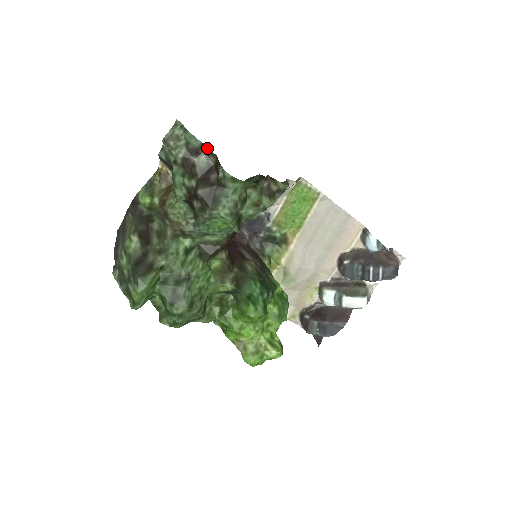
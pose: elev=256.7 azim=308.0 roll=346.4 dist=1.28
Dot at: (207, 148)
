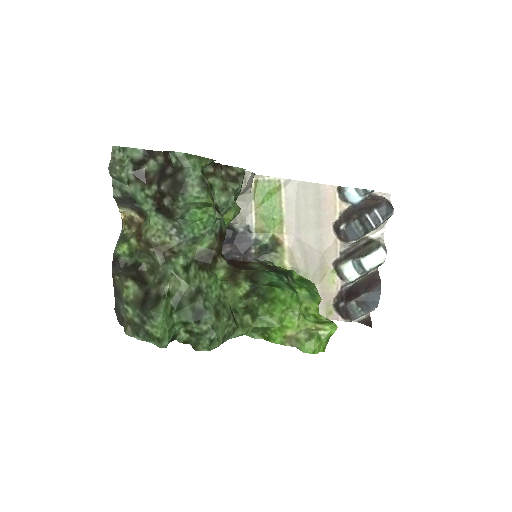
Dot at: (150, 151)
